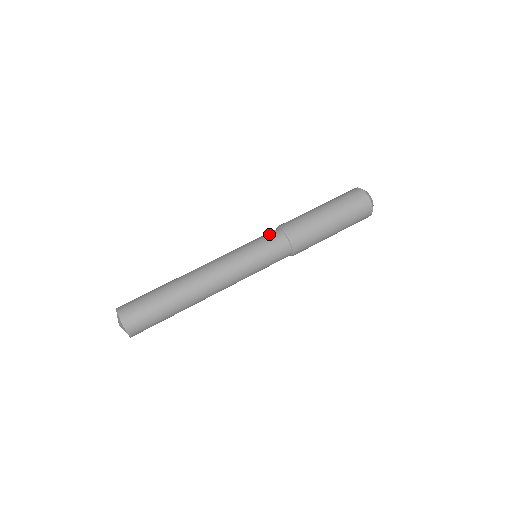
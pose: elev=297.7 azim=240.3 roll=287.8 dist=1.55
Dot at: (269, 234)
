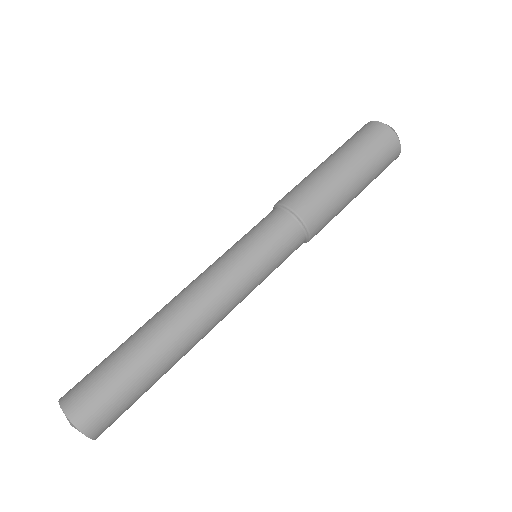
Dot at: occluded
